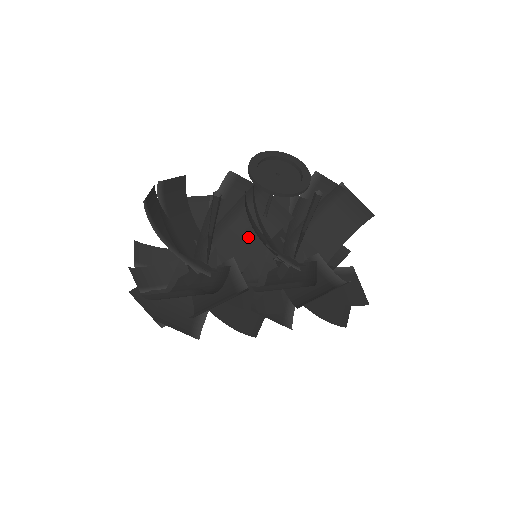
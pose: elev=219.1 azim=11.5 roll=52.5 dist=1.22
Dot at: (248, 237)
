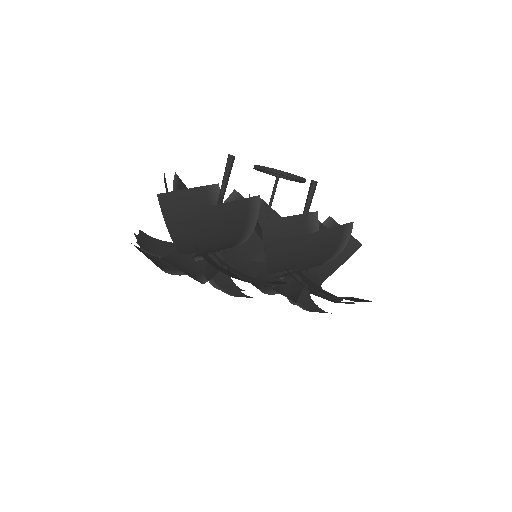
Dot at: (249, 241)
